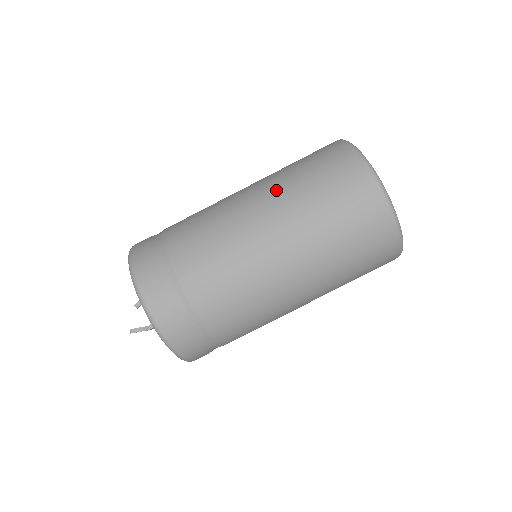
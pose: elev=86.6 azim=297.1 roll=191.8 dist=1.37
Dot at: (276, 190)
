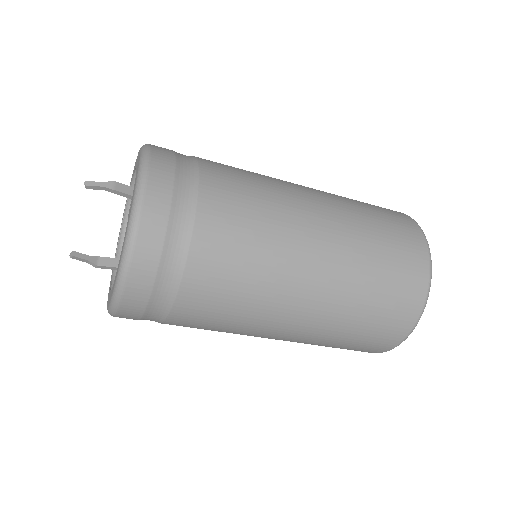
Dot at: (330, 310)
